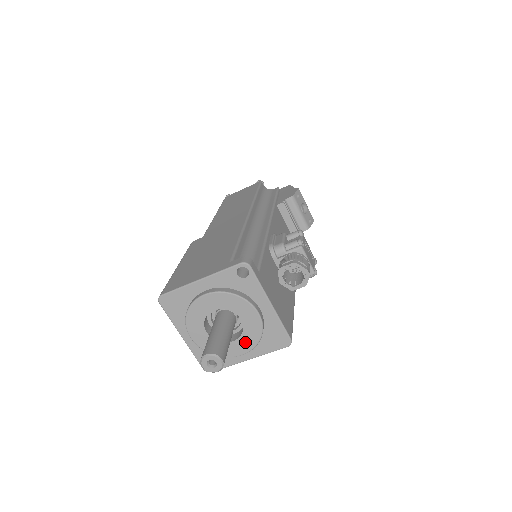
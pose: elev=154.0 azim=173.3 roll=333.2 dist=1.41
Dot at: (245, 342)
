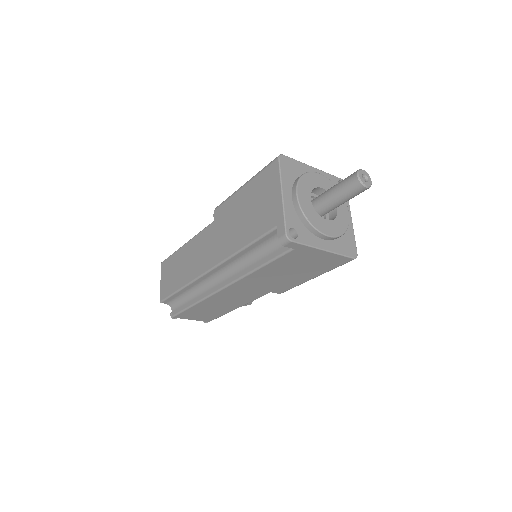
Dot at: (334, 227)
